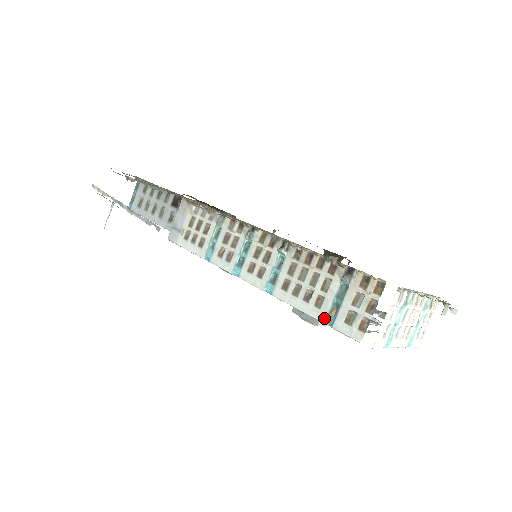
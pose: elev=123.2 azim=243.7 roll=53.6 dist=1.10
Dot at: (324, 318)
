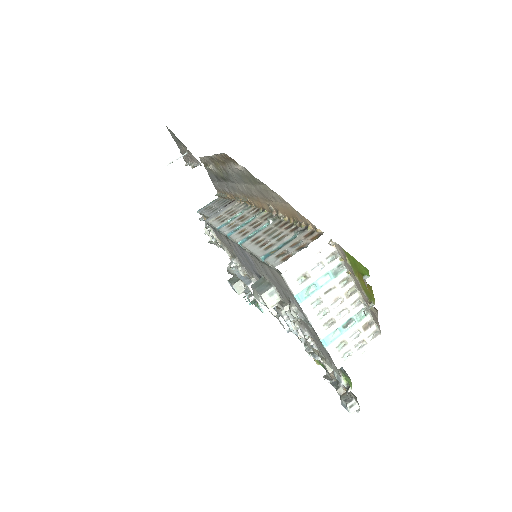
Dot at: (264, 255)
